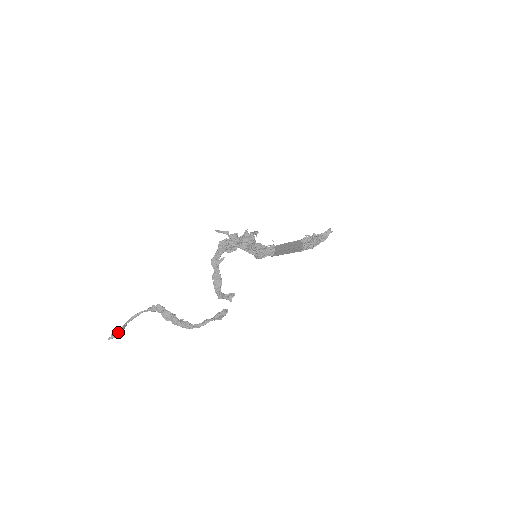
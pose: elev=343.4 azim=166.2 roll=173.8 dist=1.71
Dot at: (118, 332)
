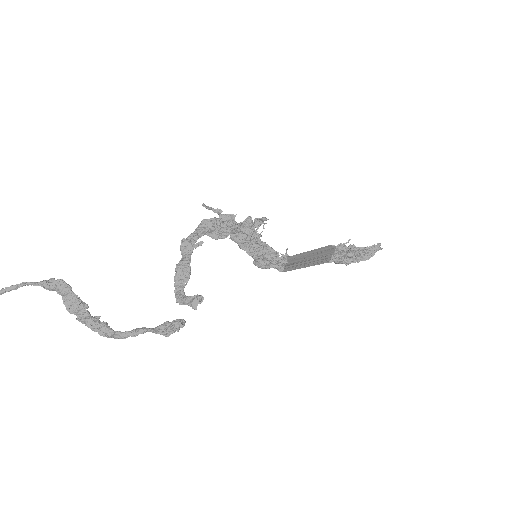
Dot at: out of frame
